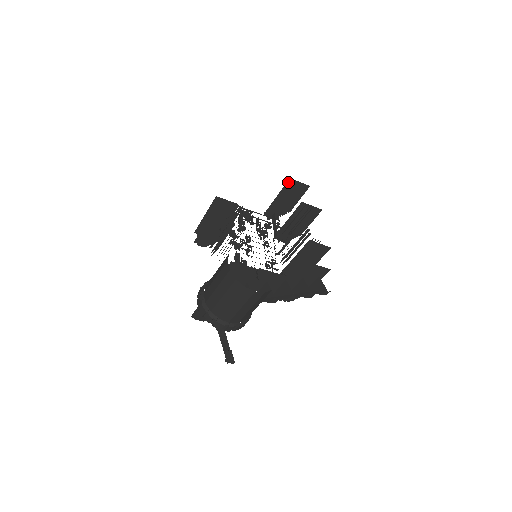
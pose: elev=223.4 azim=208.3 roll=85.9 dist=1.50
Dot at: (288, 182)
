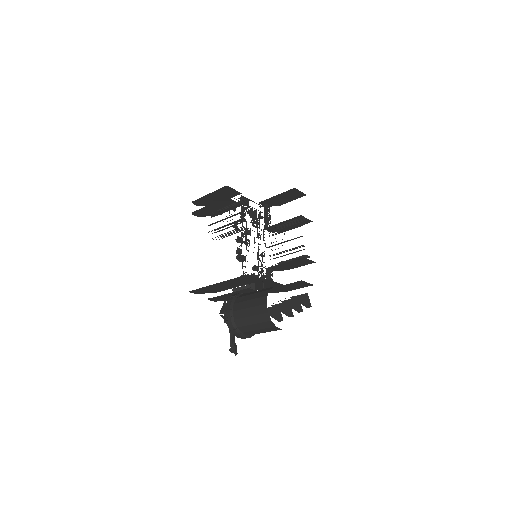
Dot at: (291, 189)
